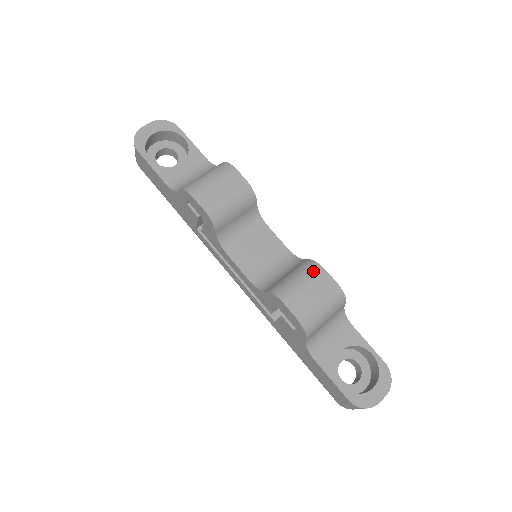
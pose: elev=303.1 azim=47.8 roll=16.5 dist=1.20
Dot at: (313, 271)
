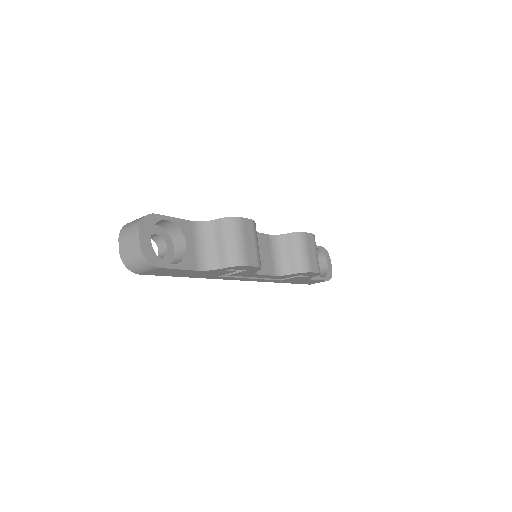
Dot at: (304, 239)
